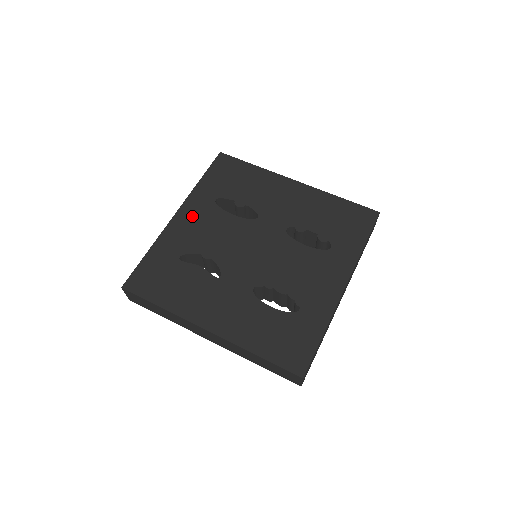
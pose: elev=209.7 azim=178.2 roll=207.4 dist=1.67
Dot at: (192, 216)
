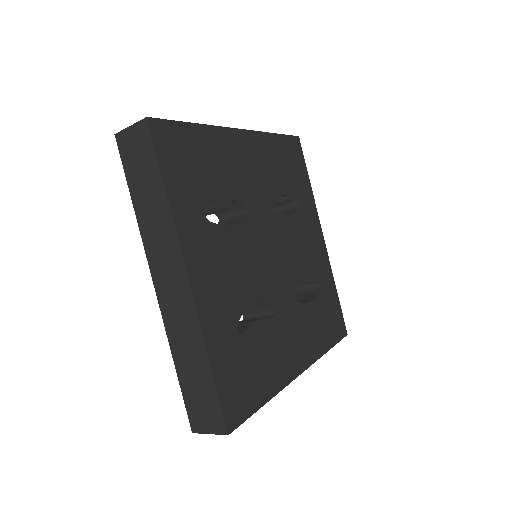
Dot at: (205, 264)
